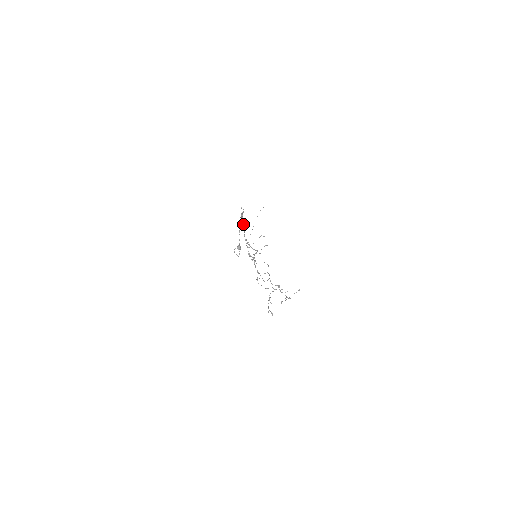
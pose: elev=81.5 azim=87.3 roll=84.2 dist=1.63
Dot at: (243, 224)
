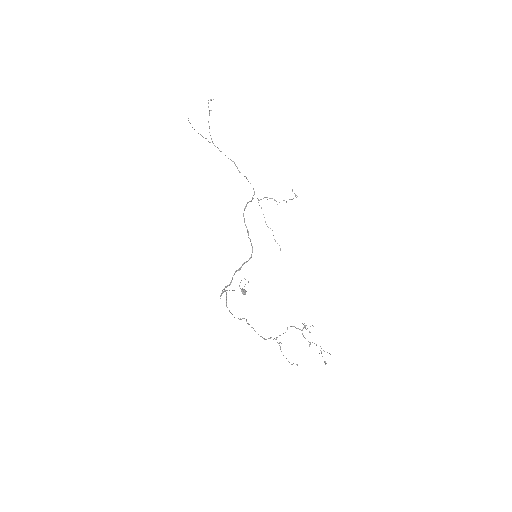
Dot at: occluded
